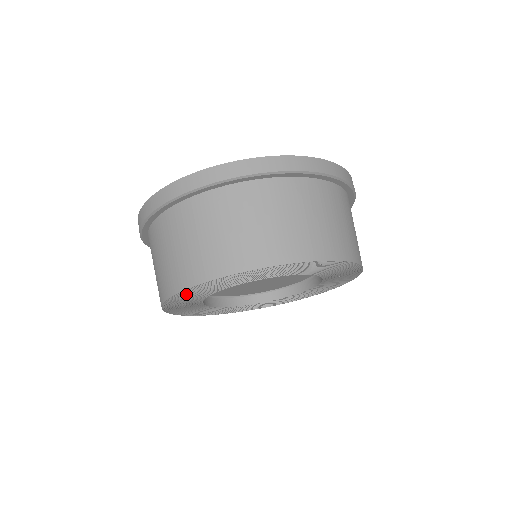
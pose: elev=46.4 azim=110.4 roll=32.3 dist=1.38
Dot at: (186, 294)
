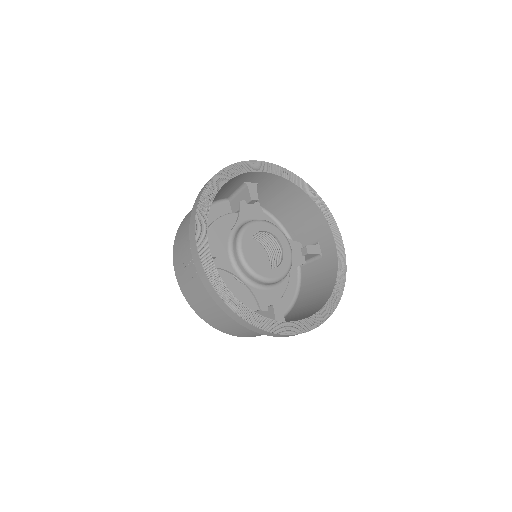
Dot at: occluded
